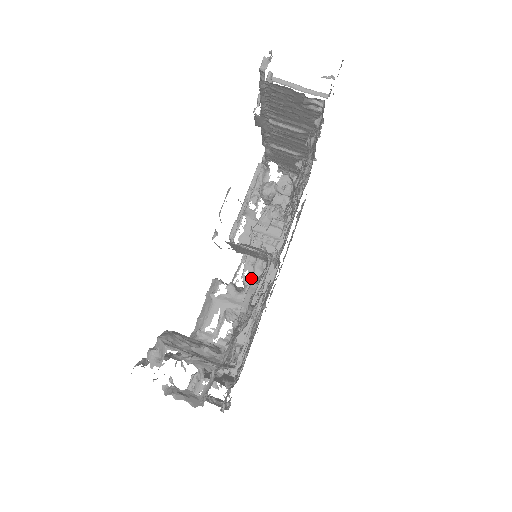
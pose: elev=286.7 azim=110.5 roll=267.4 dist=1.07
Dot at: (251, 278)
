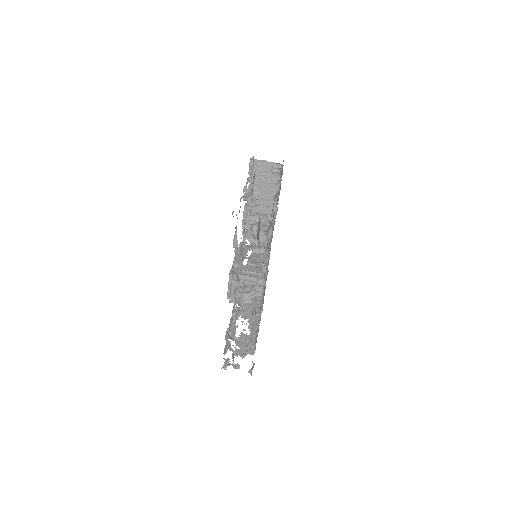
Dot at: (246, 304)
